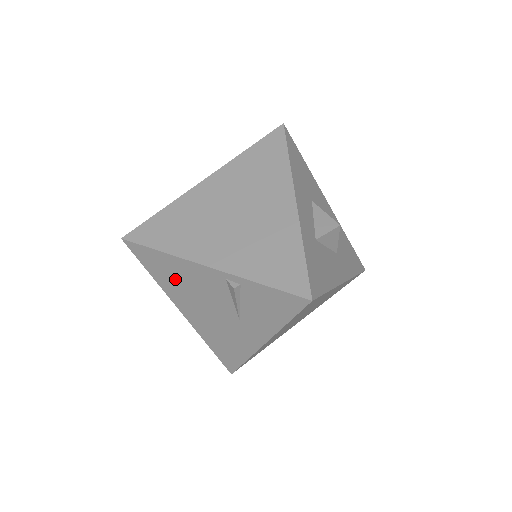
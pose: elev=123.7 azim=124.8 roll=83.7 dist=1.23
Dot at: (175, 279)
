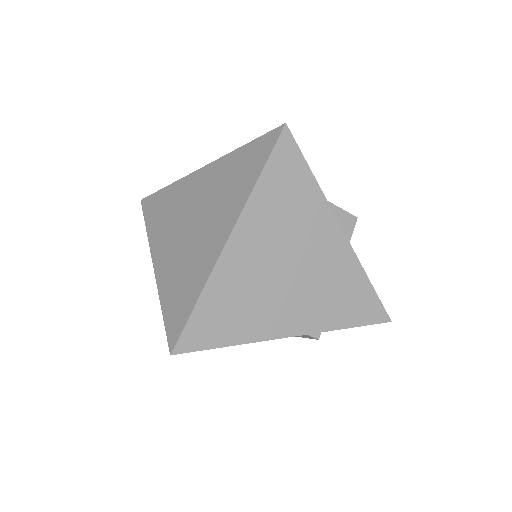
Dot at: occluded
